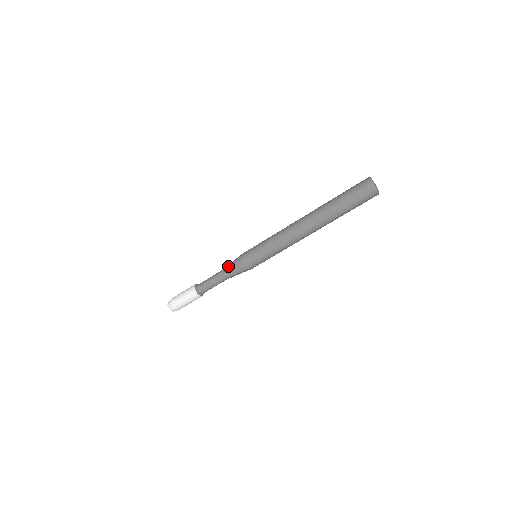
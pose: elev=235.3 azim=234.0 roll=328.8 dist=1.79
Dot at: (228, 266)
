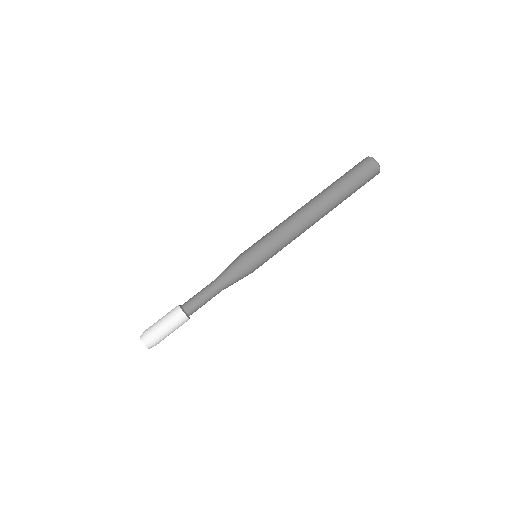
Dot at: occluded
